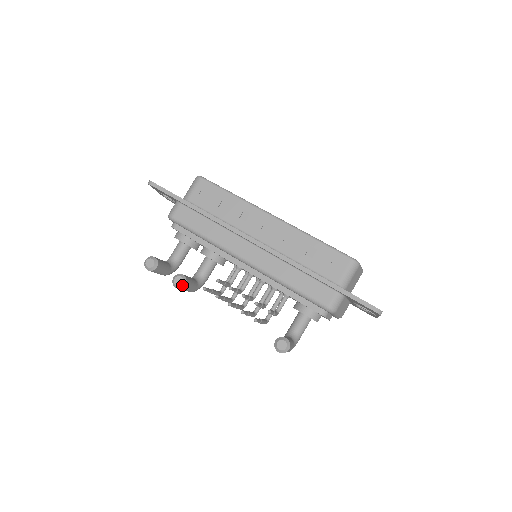
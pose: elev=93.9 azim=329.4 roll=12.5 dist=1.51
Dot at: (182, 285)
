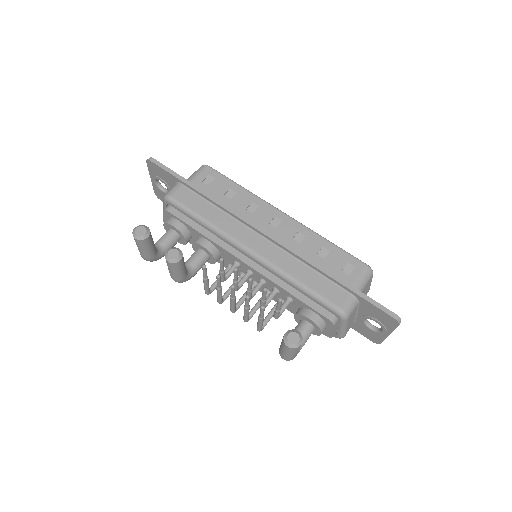
Dot at: (177, 259)
